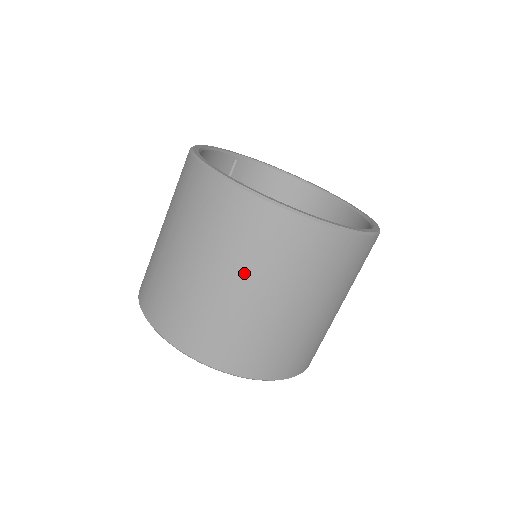
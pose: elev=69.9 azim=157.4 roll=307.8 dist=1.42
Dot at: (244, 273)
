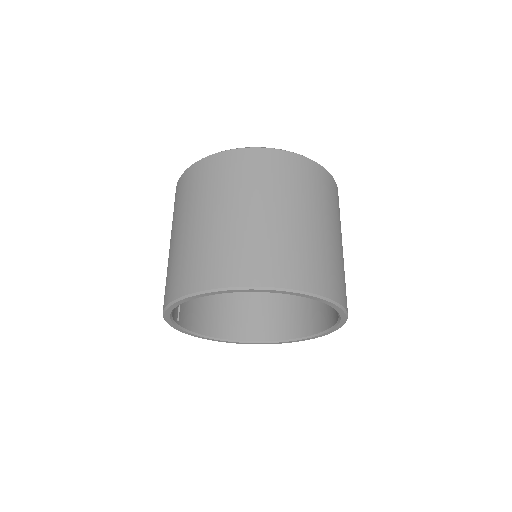
Dot at: (306, 206)
